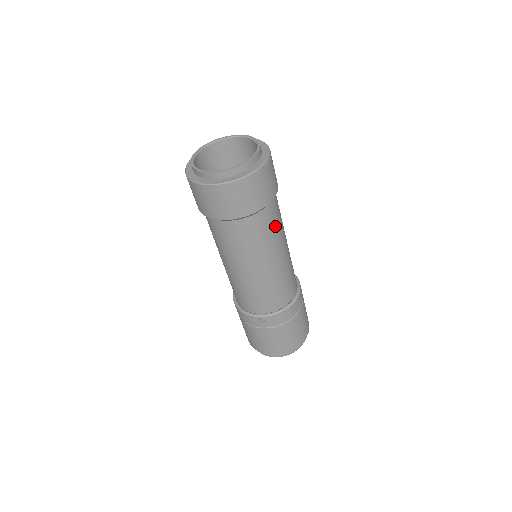
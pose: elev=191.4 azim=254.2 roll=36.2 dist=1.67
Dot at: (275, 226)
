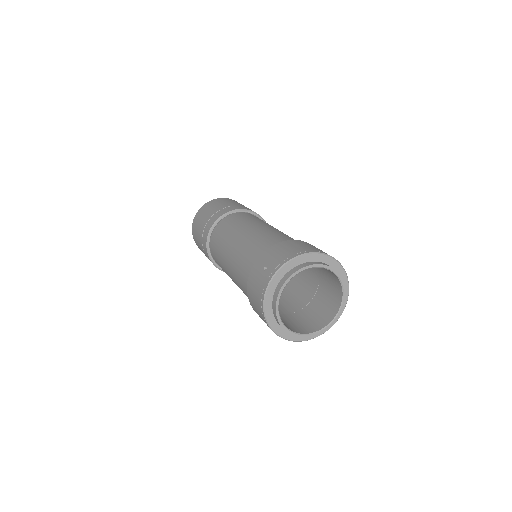
Dot at: occluded
